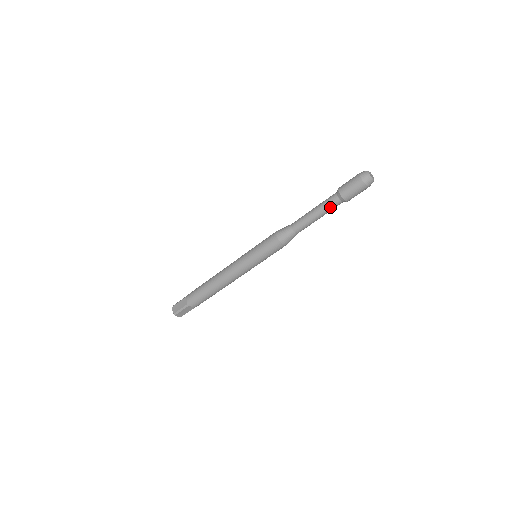
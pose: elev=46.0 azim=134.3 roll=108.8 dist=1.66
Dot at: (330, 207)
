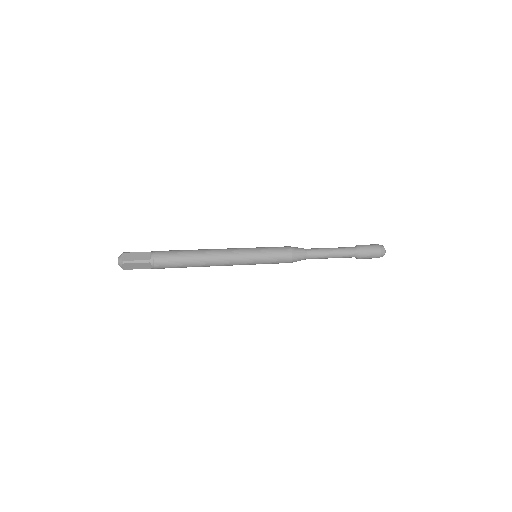
Dot at: (344, 257)
